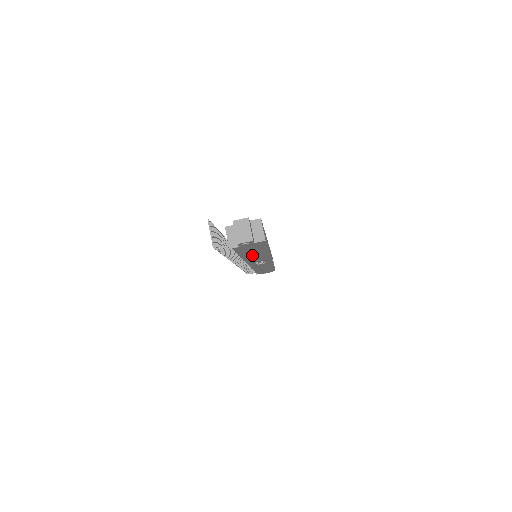
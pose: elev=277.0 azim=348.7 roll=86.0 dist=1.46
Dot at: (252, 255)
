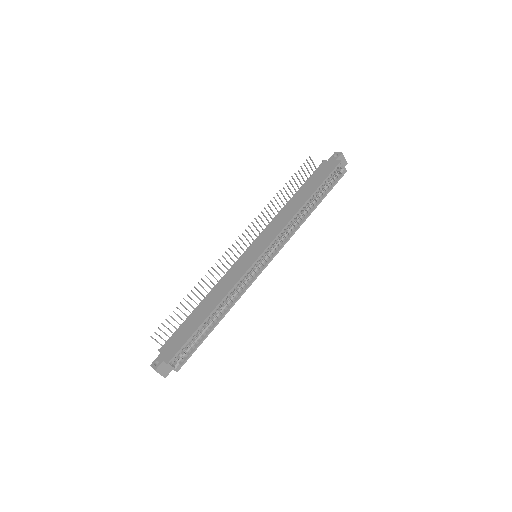
Dot at: occluded
